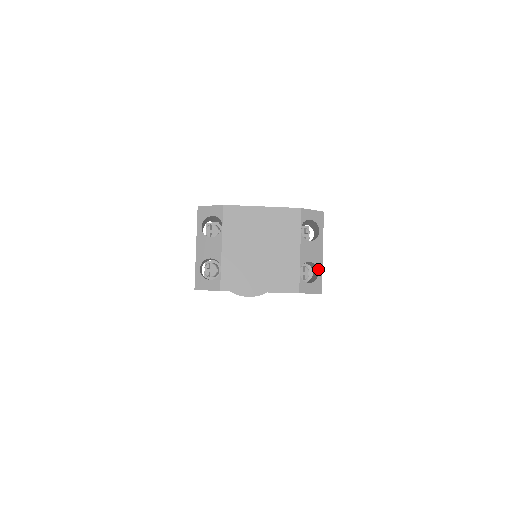
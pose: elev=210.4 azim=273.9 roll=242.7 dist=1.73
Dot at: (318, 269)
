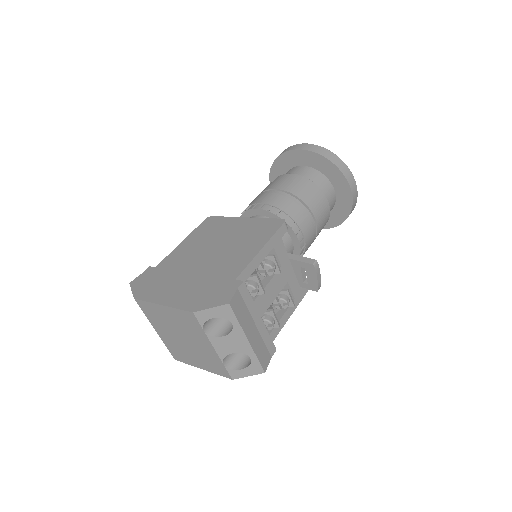
Dot at: (249, 355)
